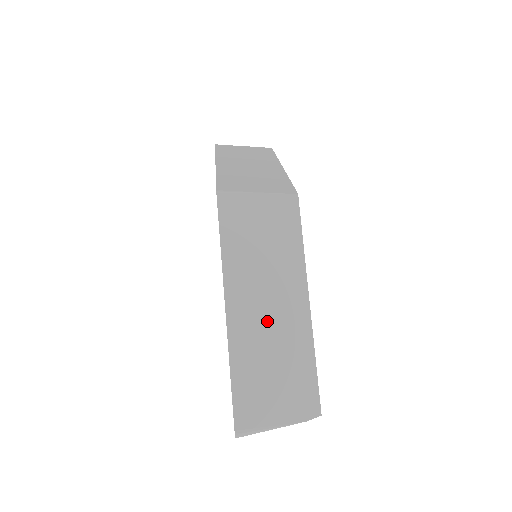
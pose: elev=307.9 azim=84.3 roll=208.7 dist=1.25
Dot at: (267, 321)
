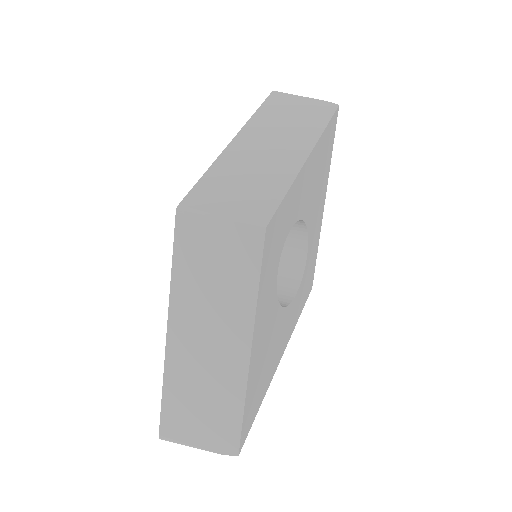
Dot at: (204, 355)
